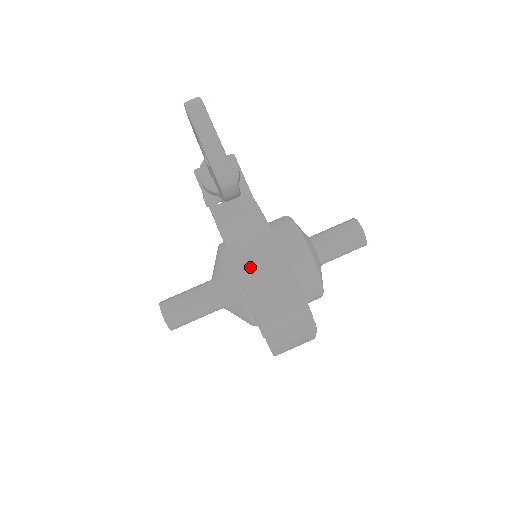
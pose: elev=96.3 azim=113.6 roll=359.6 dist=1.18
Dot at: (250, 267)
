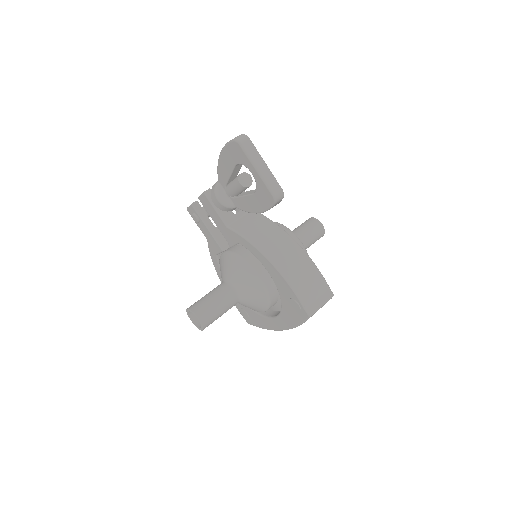
Dot at: (283, 261)
